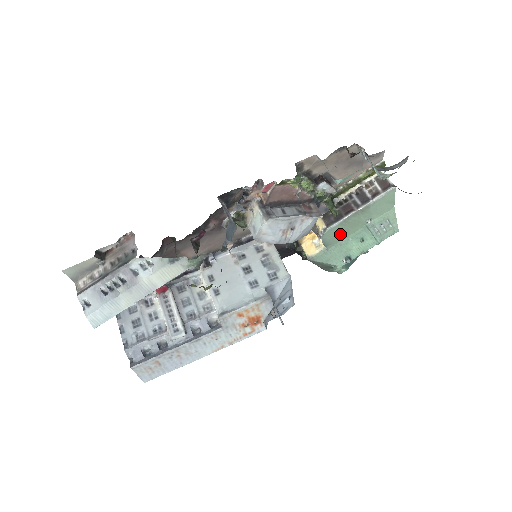
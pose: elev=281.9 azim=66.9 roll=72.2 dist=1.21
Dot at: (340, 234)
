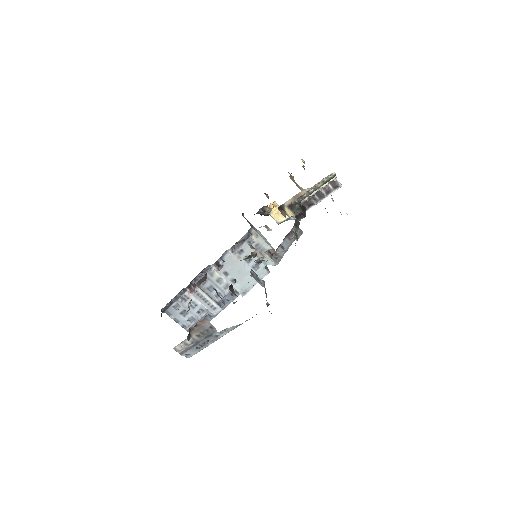
Dot at: occluded
